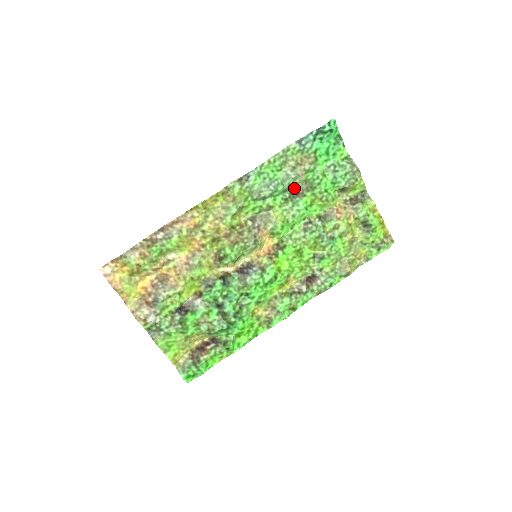
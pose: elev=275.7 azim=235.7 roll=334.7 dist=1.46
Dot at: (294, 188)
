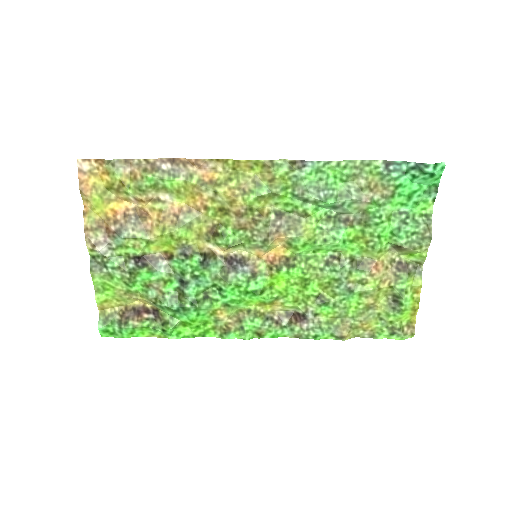
Dot at: (346, 211)
